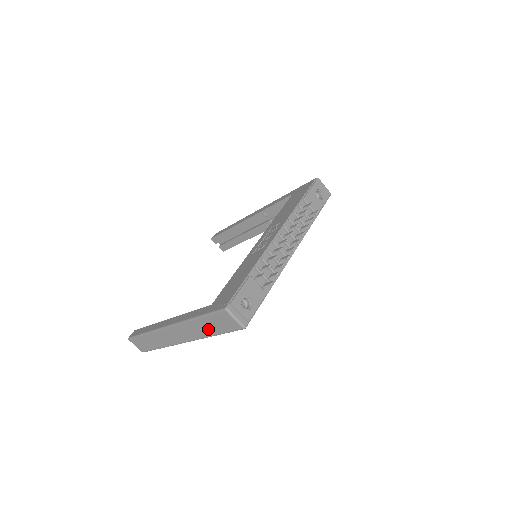
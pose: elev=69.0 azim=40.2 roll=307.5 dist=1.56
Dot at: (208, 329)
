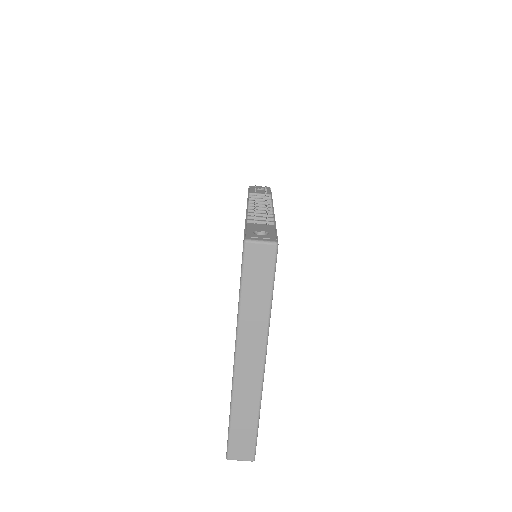
Dot at: (259, 299)
